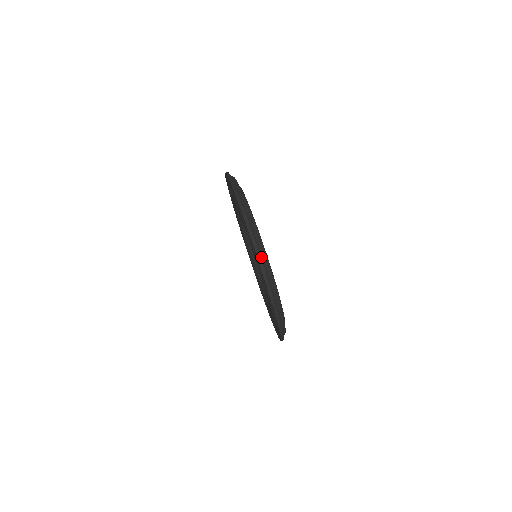
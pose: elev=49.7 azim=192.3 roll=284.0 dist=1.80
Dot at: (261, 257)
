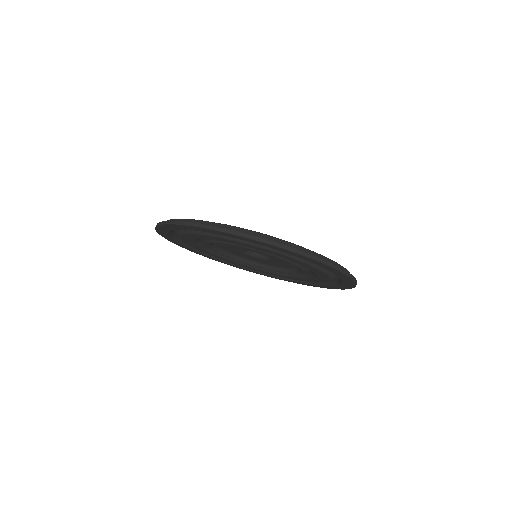
Dot at: occluded
